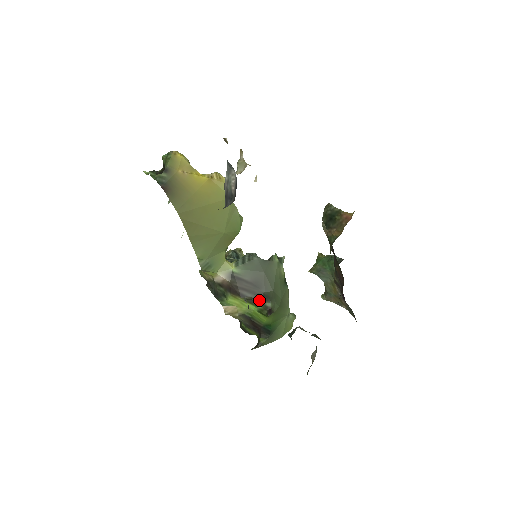
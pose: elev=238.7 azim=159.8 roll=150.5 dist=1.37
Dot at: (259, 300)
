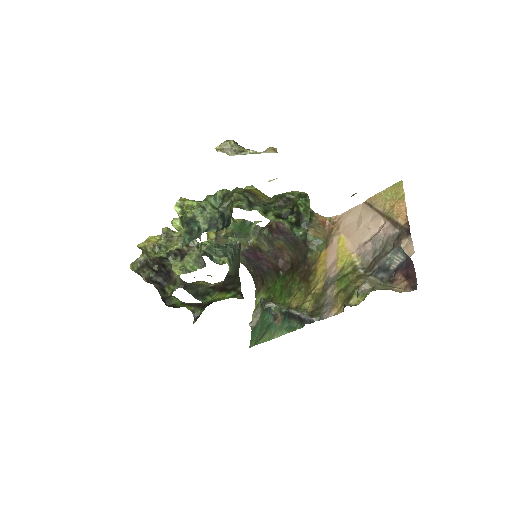
Dot at: (235, 288)
